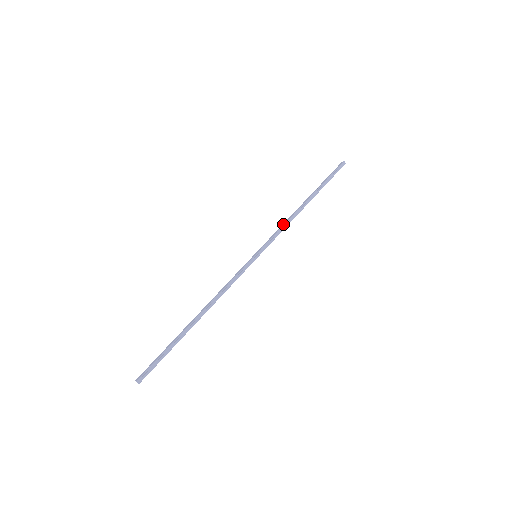
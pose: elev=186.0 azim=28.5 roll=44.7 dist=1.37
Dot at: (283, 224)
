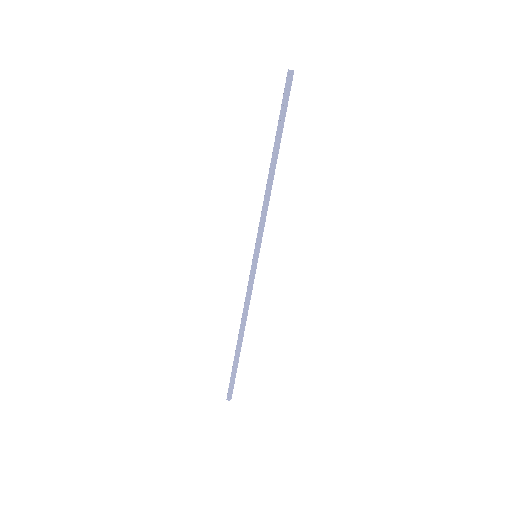
Dot at: (264, 207)
